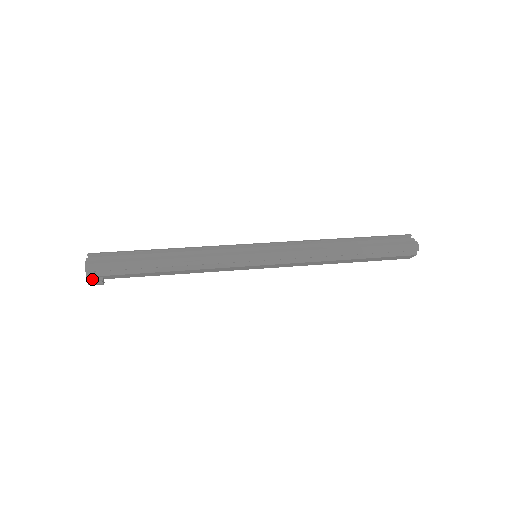
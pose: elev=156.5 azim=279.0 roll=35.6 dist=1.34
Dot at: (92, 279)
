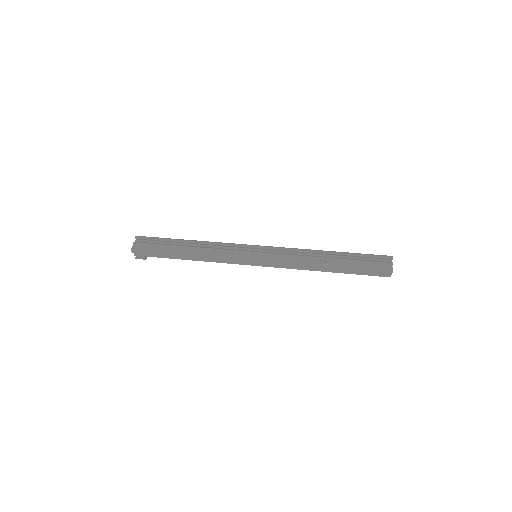
Dot at: occluded
